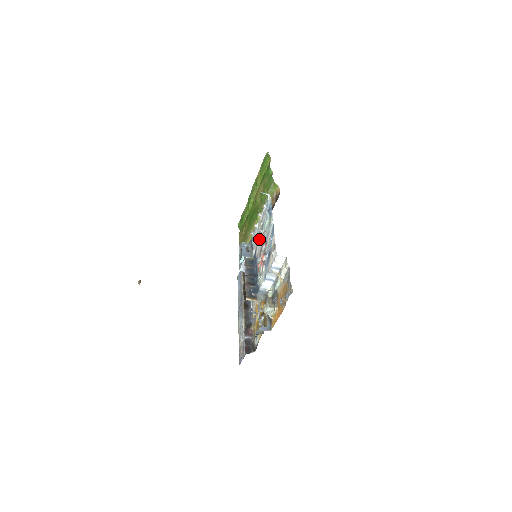
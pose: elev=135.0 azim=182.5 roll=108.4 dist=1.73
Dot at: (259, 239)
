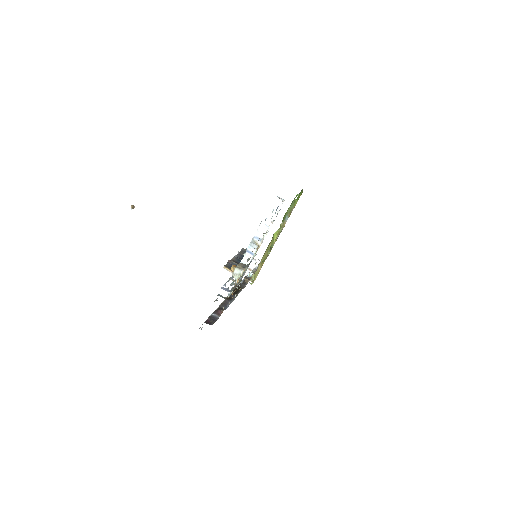
Dot at: occluded
